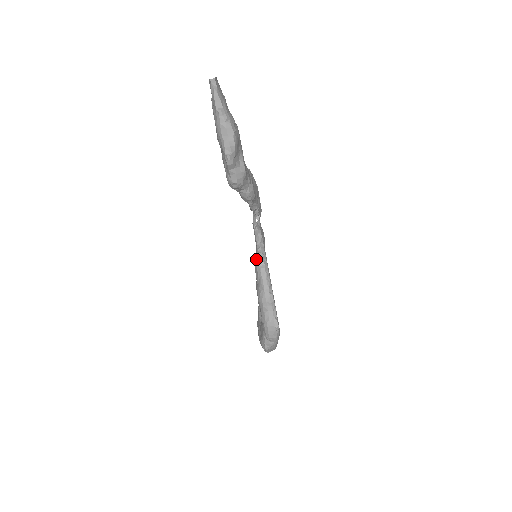
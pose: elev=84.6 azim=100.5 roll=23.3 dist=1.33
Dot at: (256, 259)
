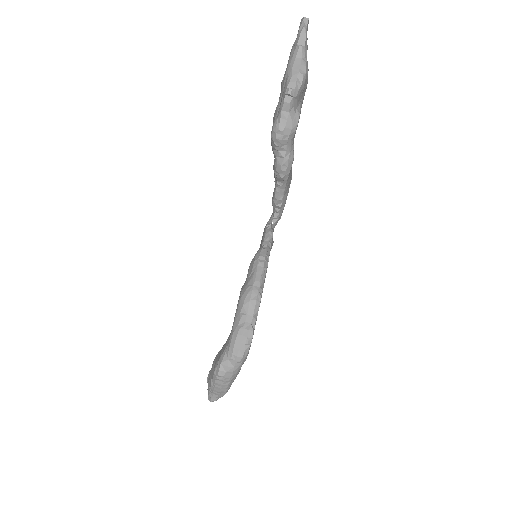
Dot at: (257, 253)
